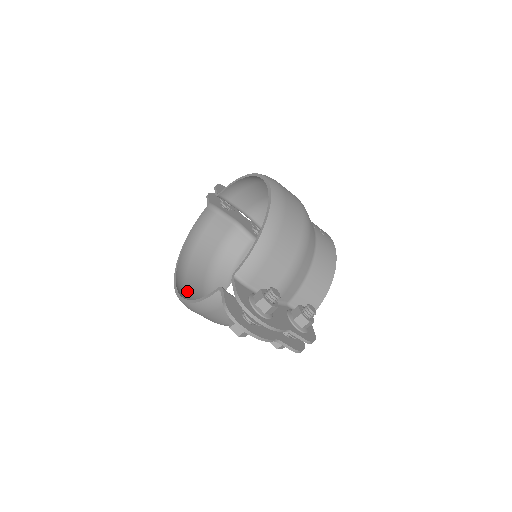
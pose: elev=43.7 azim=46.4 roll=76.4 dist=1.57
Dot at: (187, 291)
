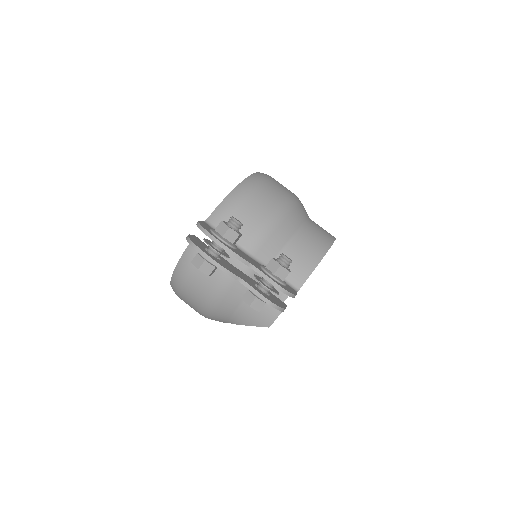
Dot at: occluded
